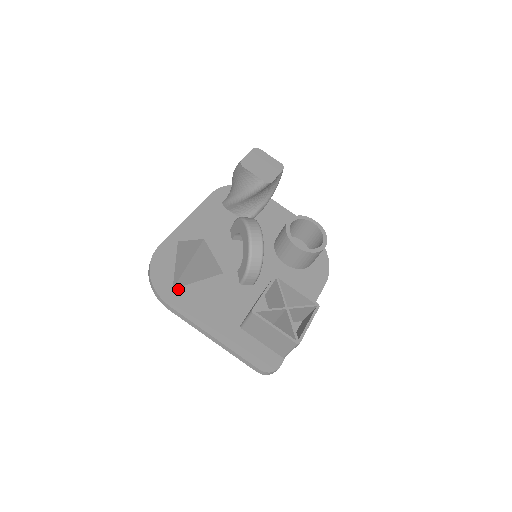
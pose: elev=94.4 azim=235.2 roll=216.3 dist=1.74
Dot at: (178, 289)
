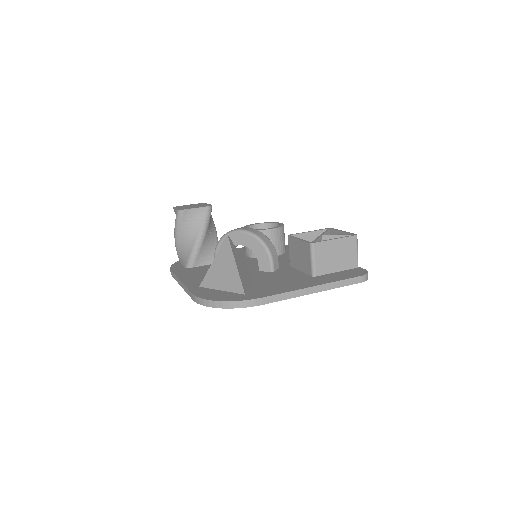
Dot at: (248, 293)
